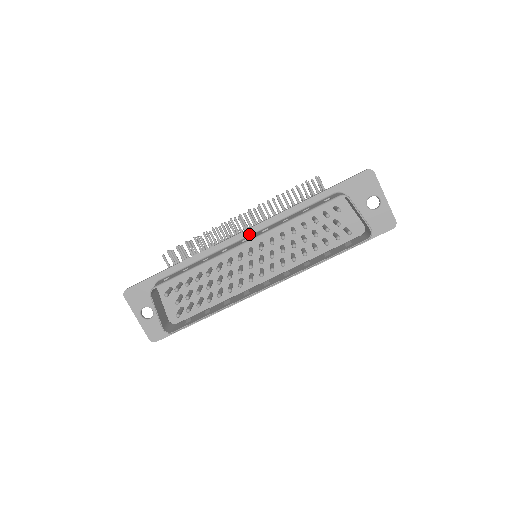
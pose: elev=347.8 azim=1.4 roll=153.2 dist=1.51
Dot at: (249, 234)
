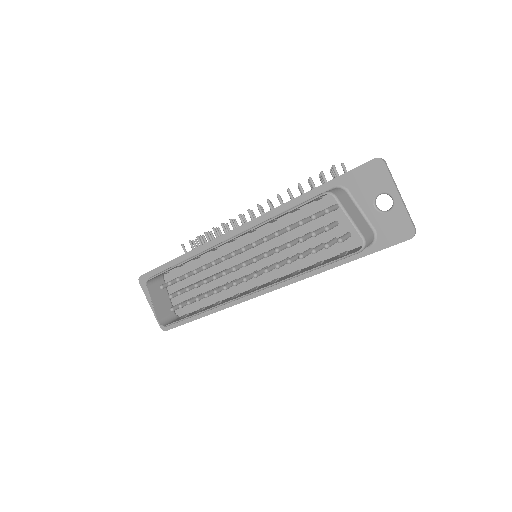
Dot at: (242, 231)
